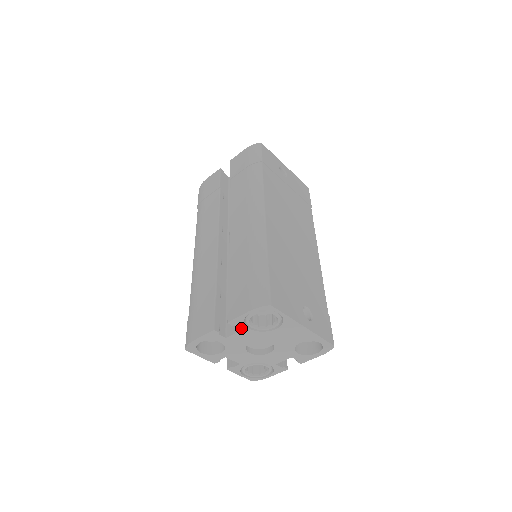
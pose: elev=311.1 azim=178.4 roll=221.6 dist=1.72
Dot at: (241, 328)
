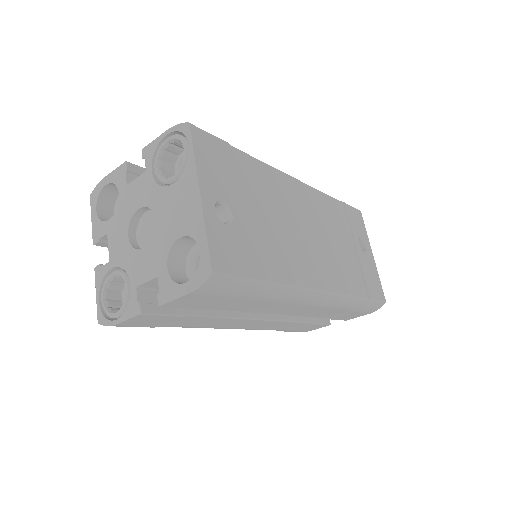
Dot at: (147, 168)
